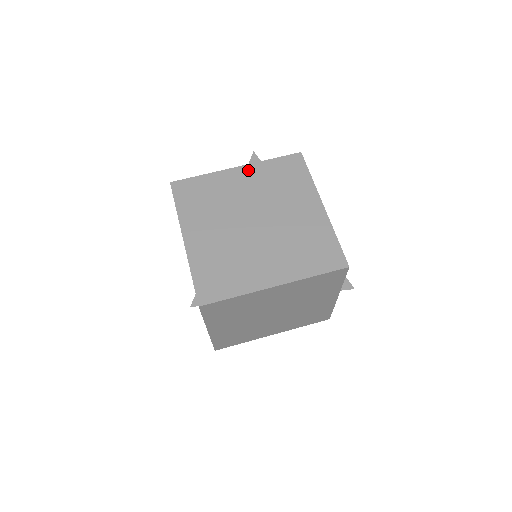
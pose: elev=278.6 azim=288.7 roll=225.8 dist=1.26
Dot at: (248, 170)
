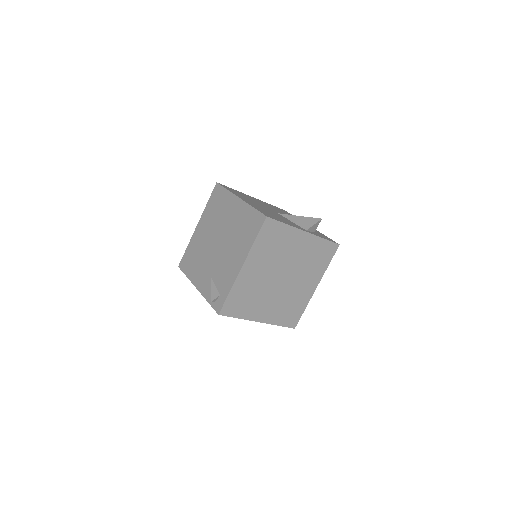
Dot at: (309, 239)
